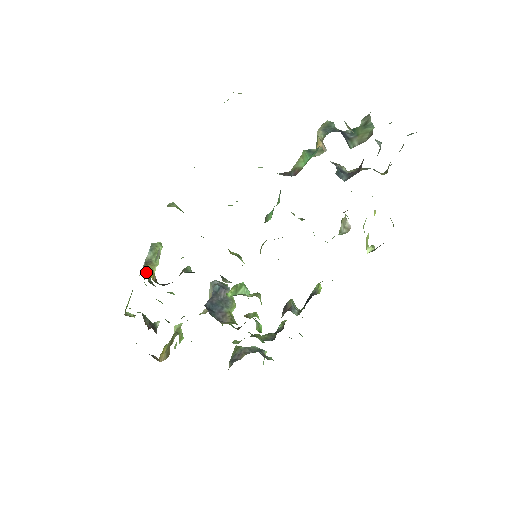
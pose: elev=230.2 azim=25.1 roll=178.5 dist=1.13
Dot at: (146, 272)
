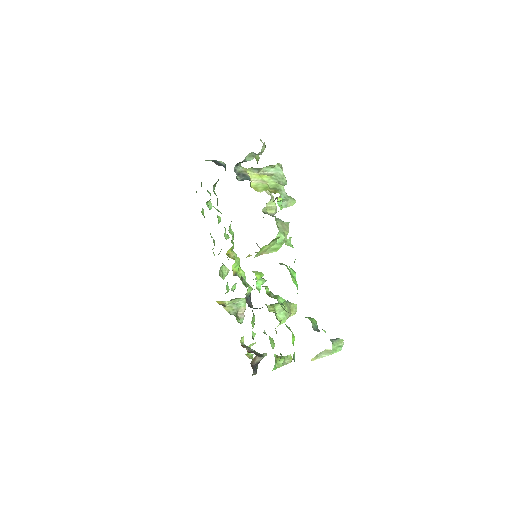
Dot at: occluded
